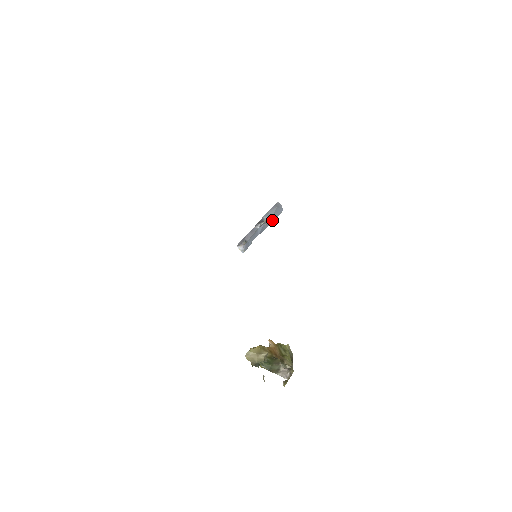
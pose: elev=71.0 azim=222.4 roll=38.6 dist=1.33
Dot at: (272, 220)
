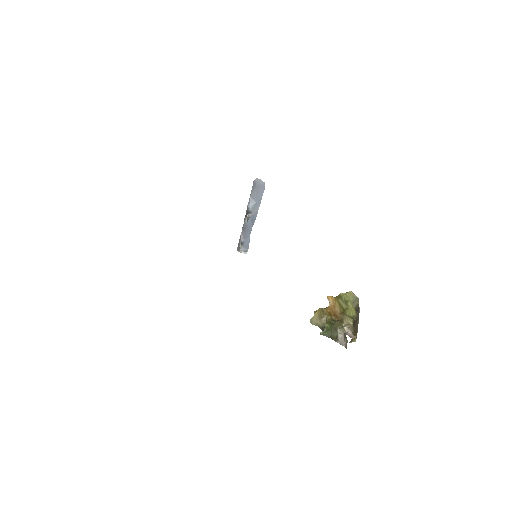
Dot at: (258, 202)
